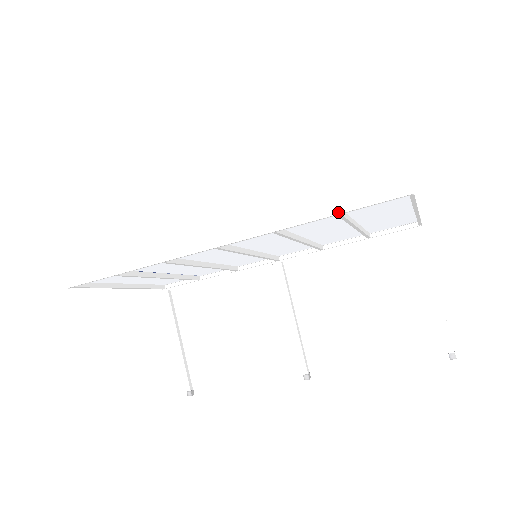
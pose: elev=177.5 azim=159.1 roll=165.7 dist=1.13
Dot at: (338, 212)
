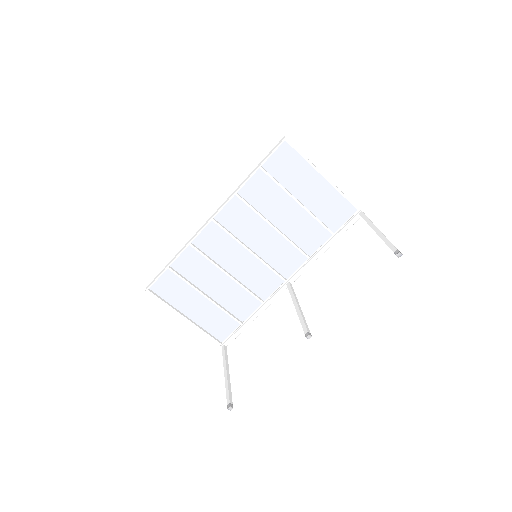
Dot at: (259, 166)
